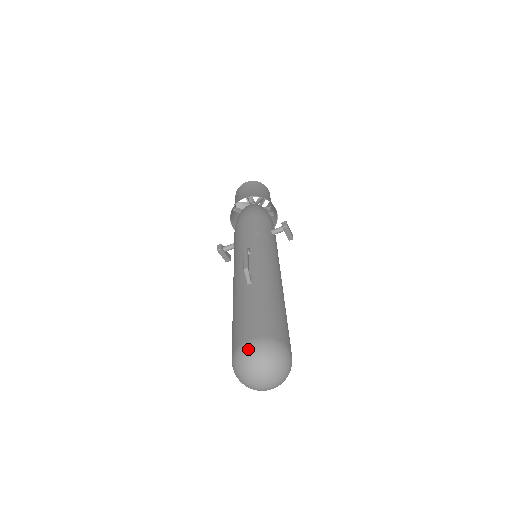
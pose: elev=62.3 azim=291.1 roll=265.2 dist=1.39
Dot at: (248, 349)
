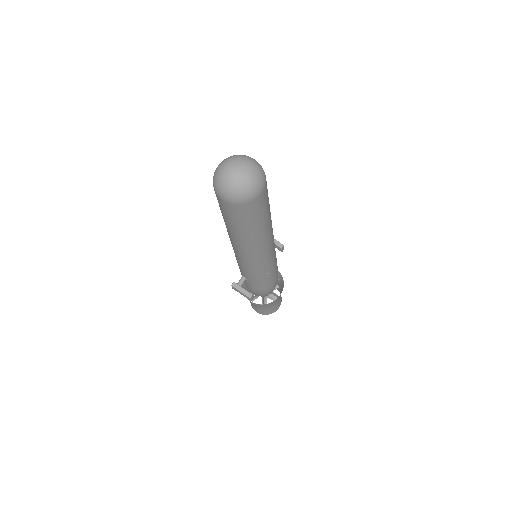
Dot at: (215, 170)
